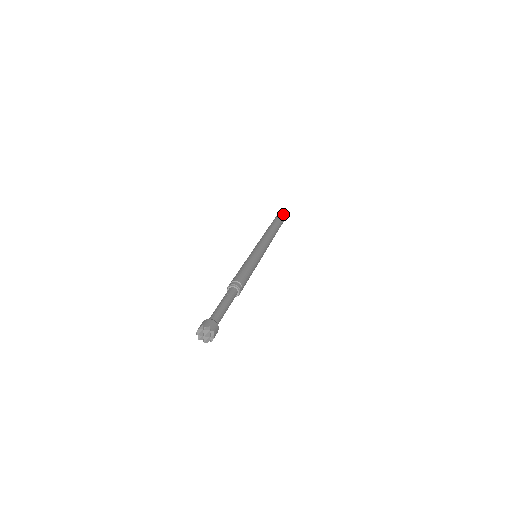
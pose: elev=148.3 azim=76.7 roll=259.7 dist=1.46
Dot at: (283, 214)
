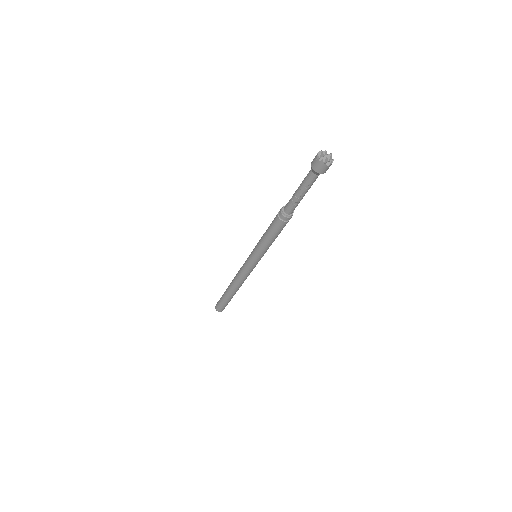
Dot at: occluded
